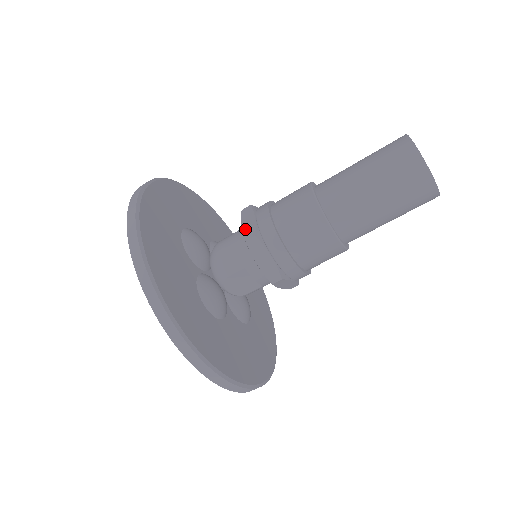
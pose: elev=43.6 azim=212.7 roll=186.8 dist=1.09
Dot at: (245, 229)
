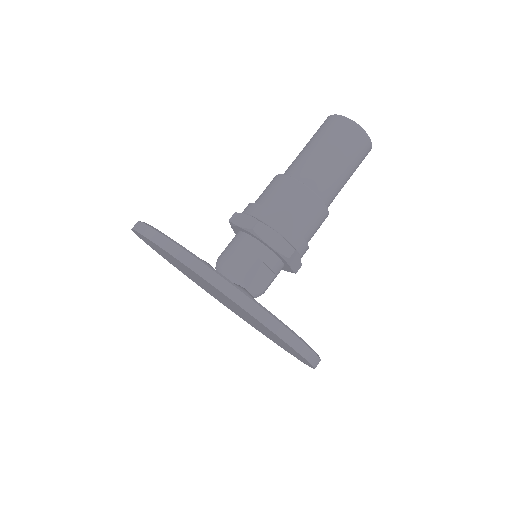
Dot at: (244, 225)
